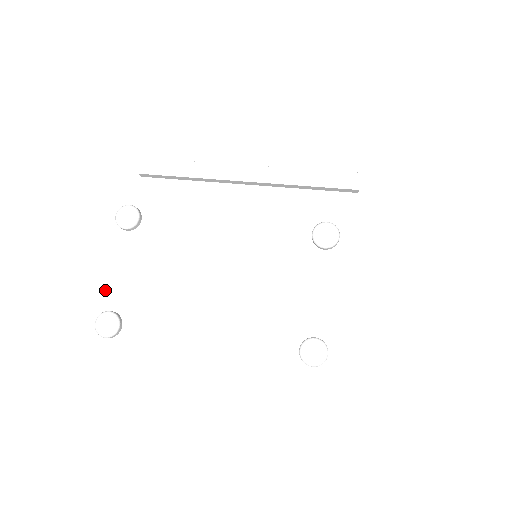
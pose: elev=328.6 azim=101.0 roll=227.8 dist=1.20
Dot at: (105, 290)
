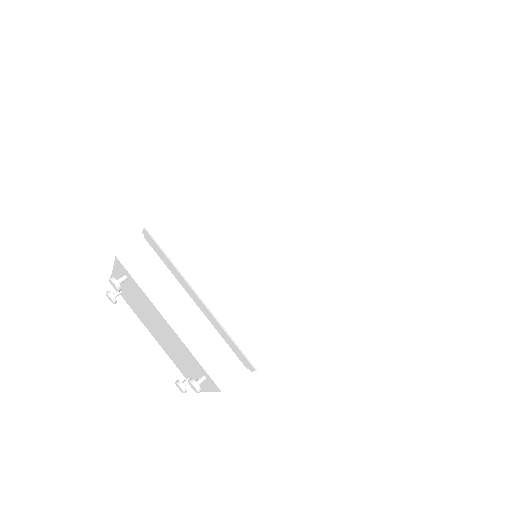
Dot at: (115, 278)
